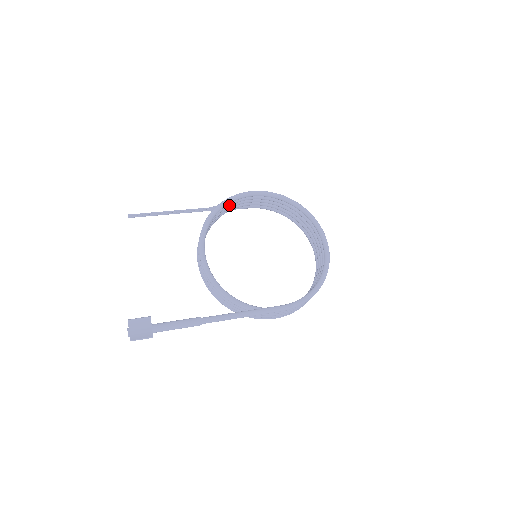
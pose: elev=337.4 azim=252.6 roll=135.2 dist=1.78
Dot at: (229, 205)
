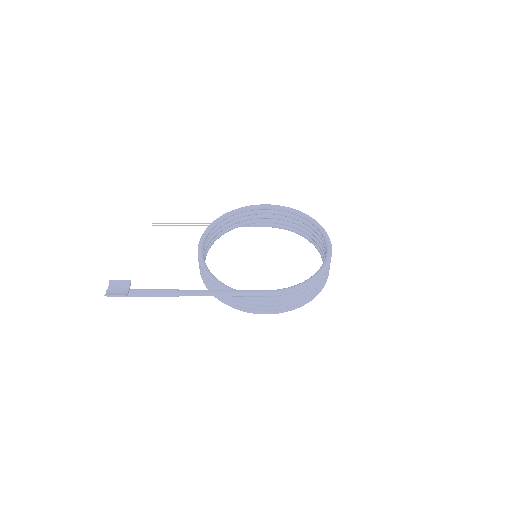
Dot at: (241, 216)
